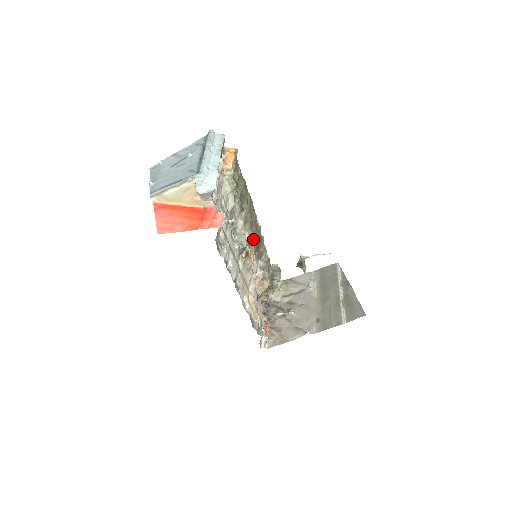
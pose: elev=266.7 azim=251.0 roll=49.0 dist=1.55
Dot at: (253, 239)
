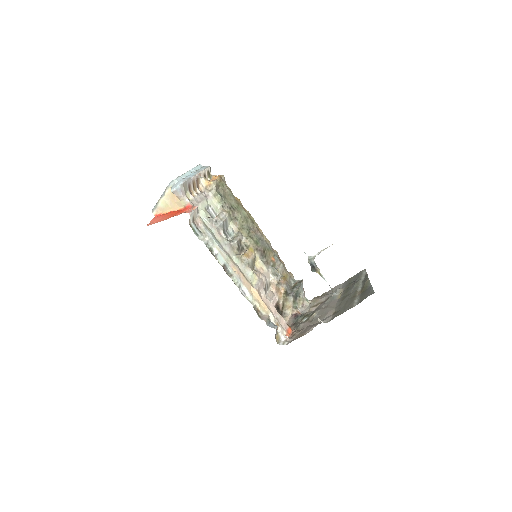
Dot at: (251, 243)
